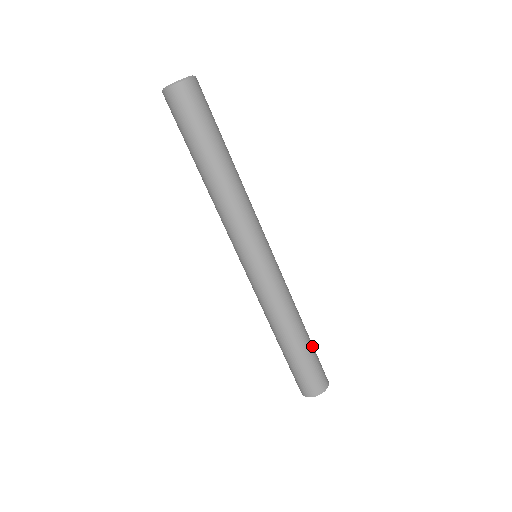
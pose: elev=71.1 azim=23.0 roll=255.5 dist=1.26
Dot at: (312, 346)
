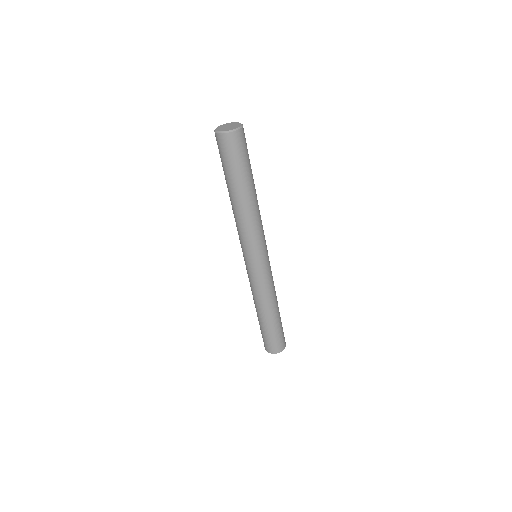
Dot at: (274, 327)
